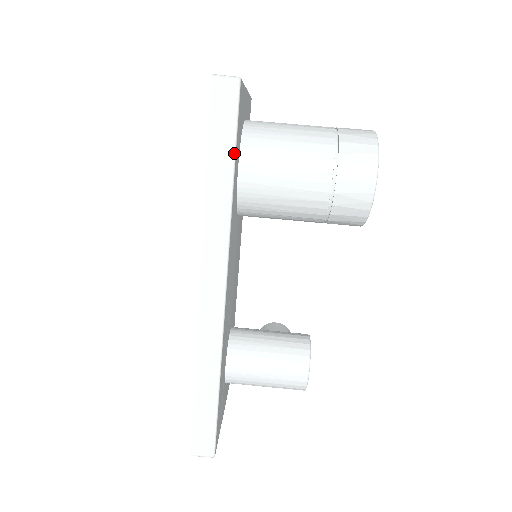
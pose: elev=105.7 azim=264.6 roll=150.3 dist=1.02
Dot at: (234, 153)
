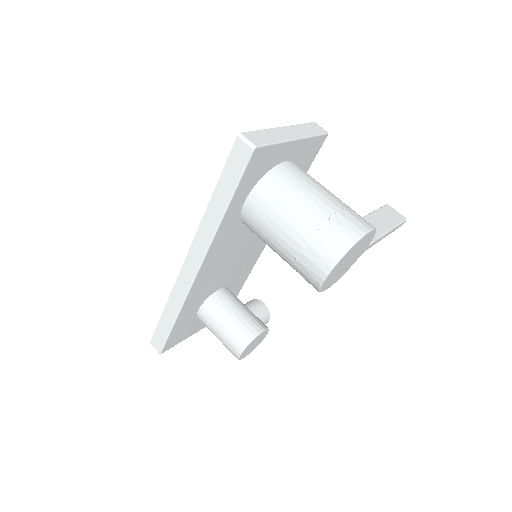
Dot at: (232, 194)
